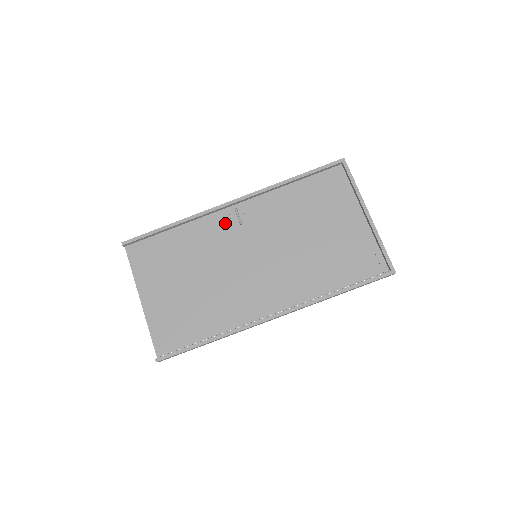
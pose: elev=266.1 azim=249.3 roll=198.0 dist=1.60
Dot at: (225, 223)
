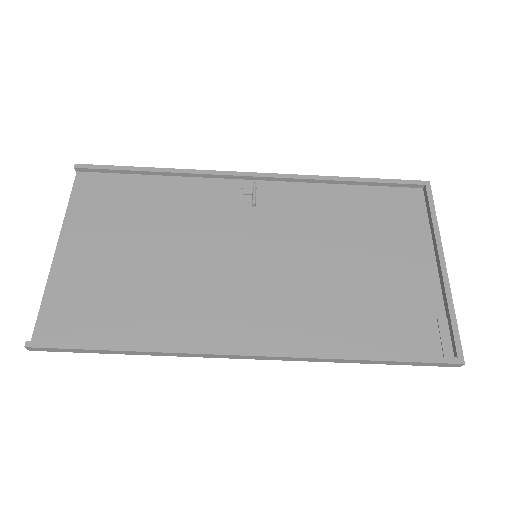
Dot at: (231, 197)
